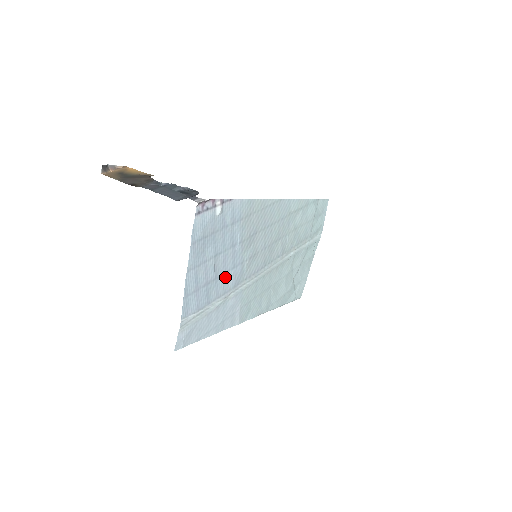
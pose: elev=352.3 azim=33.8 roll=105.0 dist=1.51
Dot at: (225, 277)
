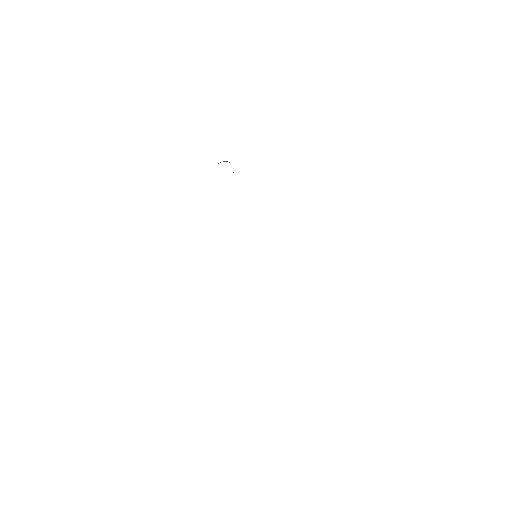
Dot at: occluded
